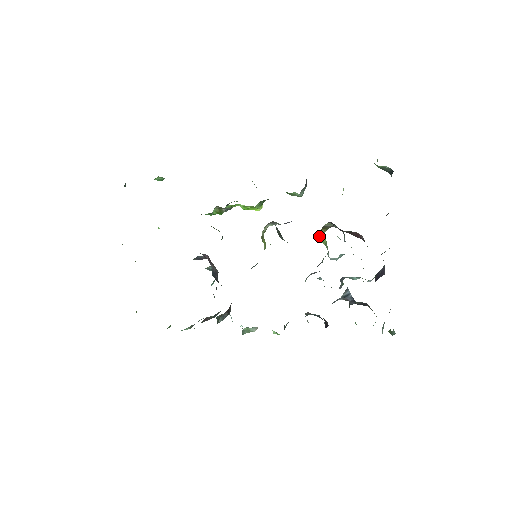
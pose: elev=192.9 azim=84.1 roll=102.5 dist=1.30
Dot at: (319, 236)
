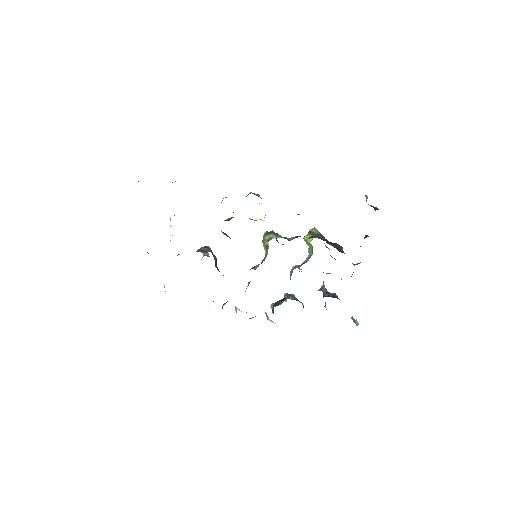
Dot at: (306, 241)
